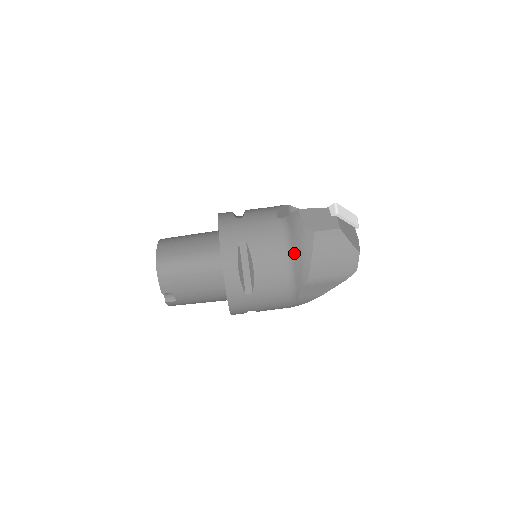
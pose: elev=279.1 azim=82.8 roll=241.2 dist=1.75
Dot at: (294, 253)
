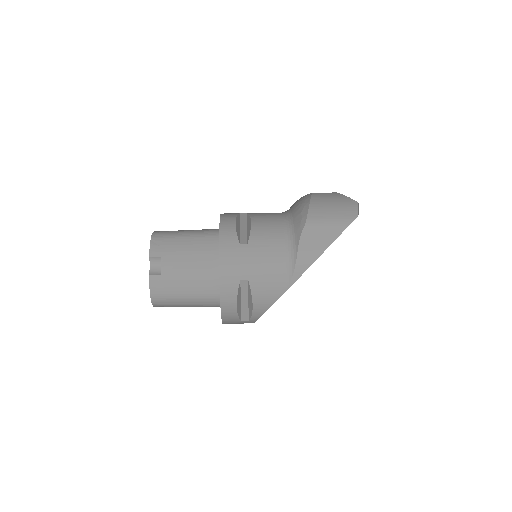
Dot at: (293, 212)
